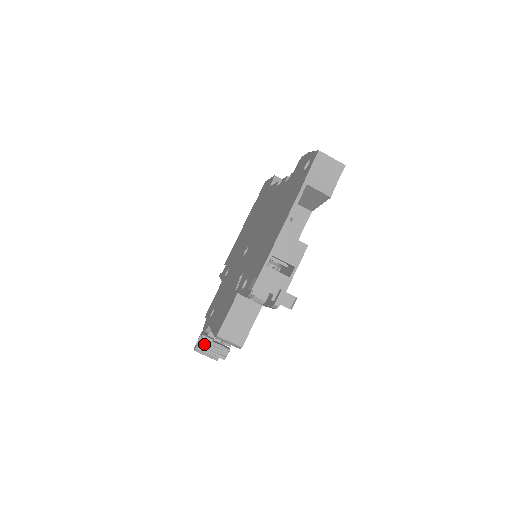
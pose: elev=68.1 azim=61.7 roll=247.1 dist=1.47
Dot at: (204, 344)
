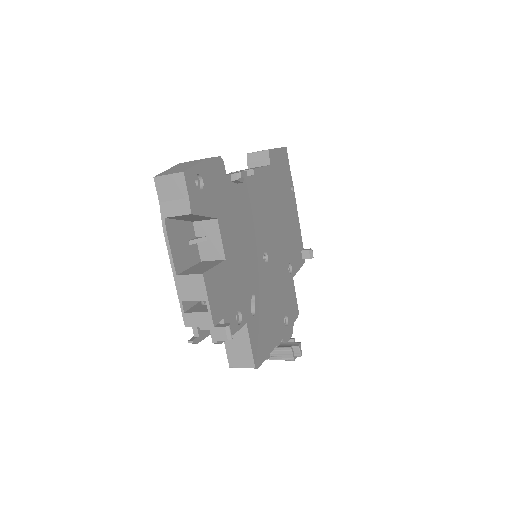
Dot at: (273, 352)
